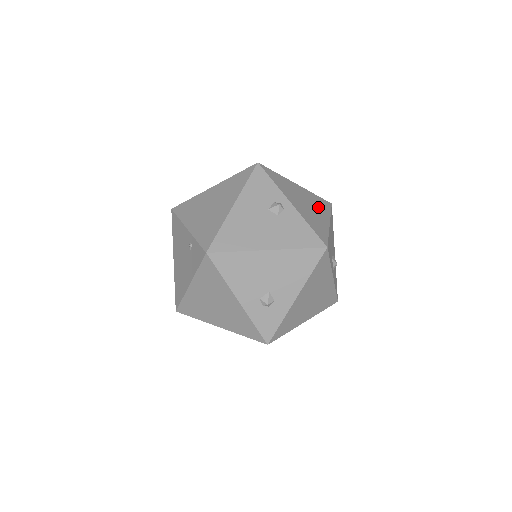
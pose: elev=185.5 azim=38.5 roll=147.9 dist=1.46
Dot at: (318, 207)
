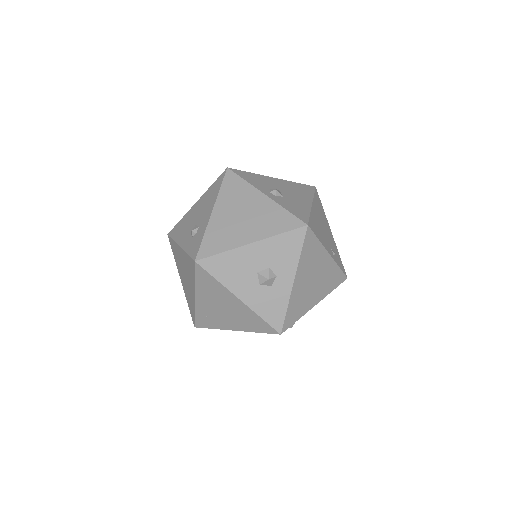
Dot at: occluded
